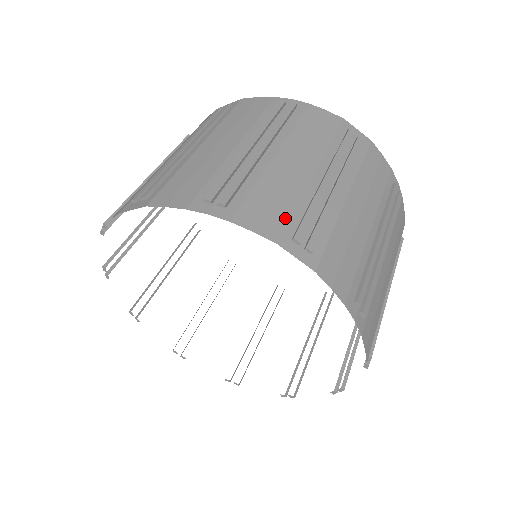
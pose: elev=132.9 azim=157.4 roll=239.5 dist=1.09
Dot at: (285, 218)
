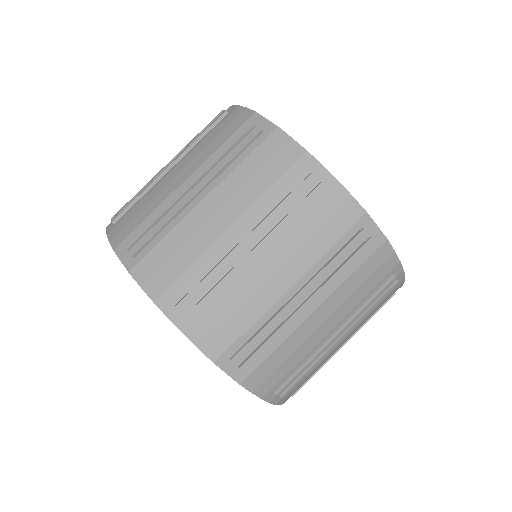
Dot at: occluded
